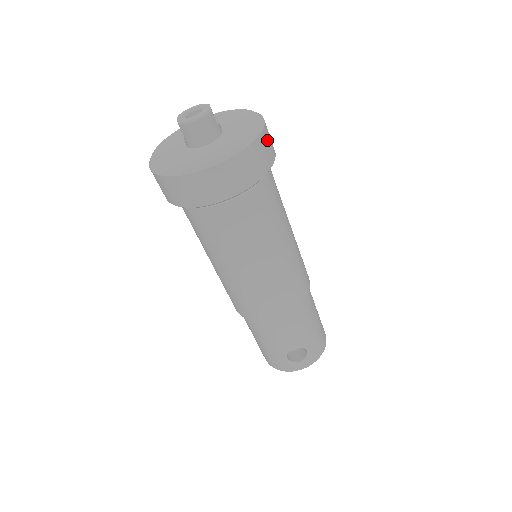
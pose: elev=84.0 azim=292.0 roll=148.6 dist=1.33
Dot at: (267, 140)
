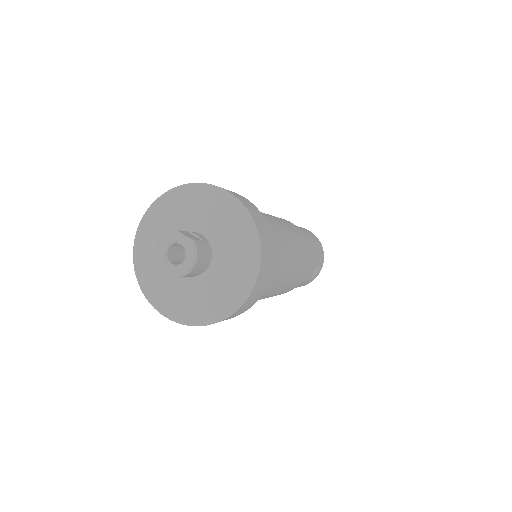
Dot at: (252, 212)
